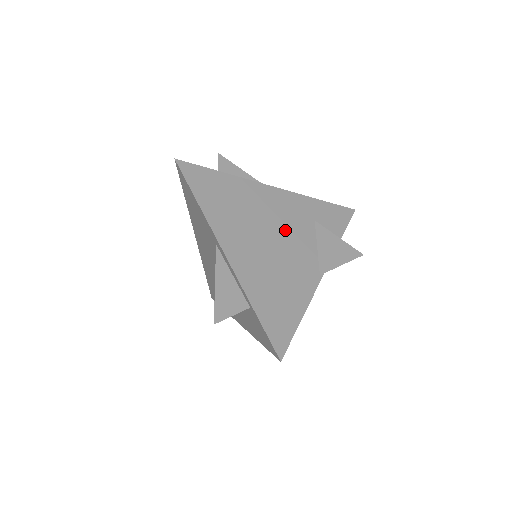
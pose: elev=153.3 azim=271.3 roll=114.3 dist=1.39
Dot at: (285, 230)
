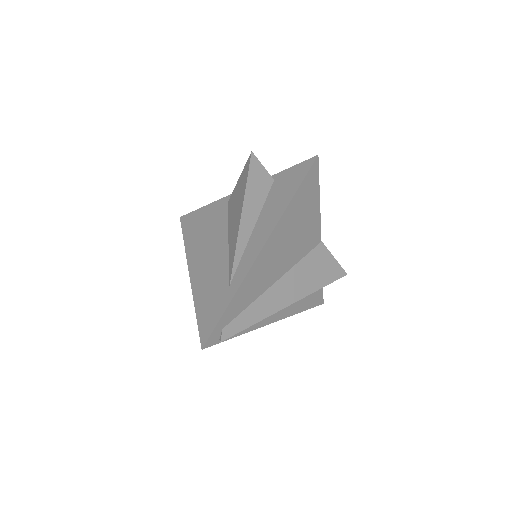
Dot at: occluded
